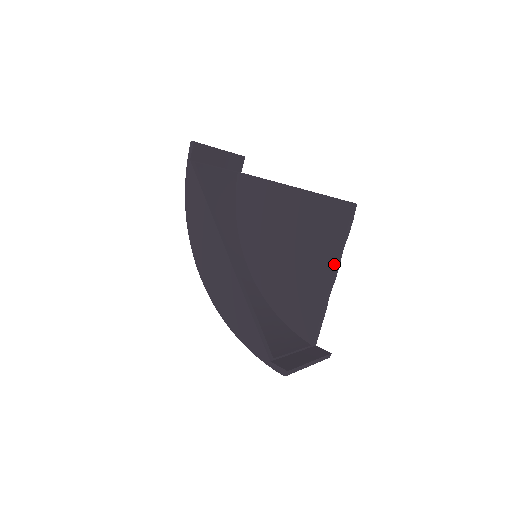
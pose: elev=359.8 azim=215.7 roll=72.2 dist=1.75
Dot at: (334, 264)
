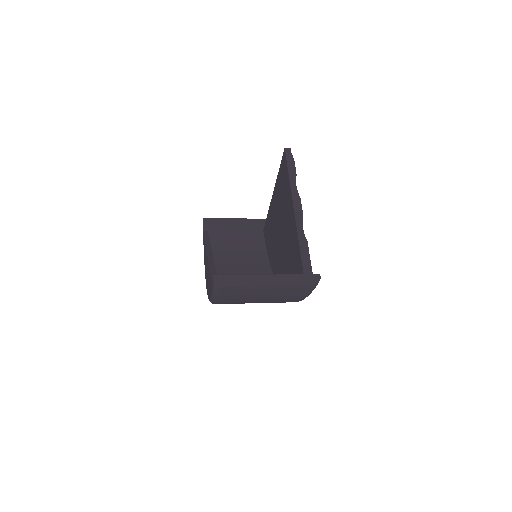
Dot at: (291, 200)
